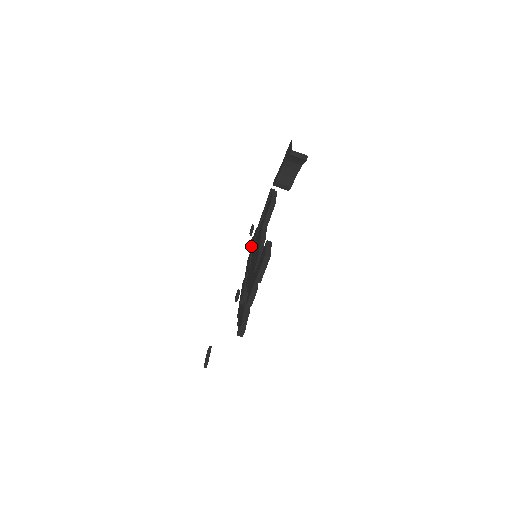
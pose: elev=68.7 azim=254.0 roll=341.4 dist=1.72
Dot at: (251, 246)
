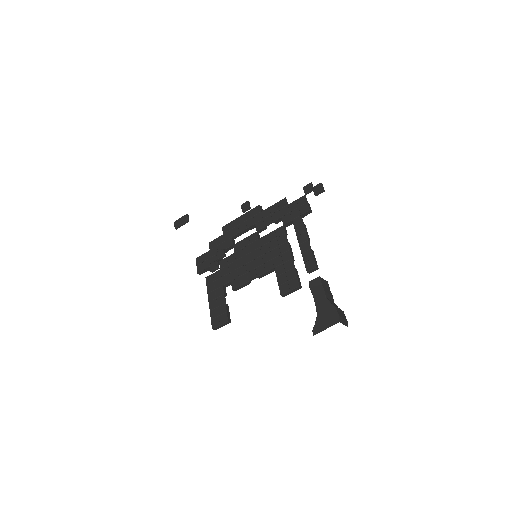
Dot at: (292, 207)
